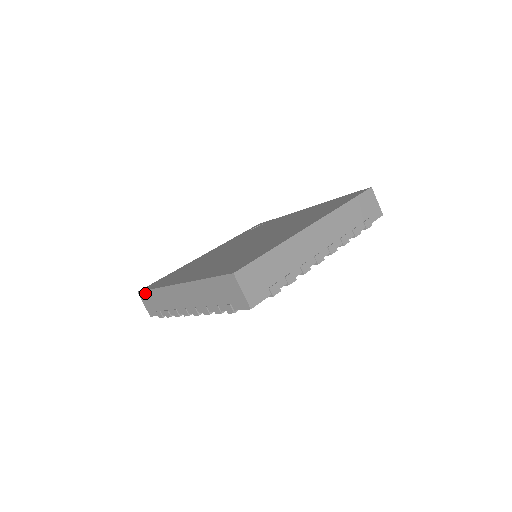
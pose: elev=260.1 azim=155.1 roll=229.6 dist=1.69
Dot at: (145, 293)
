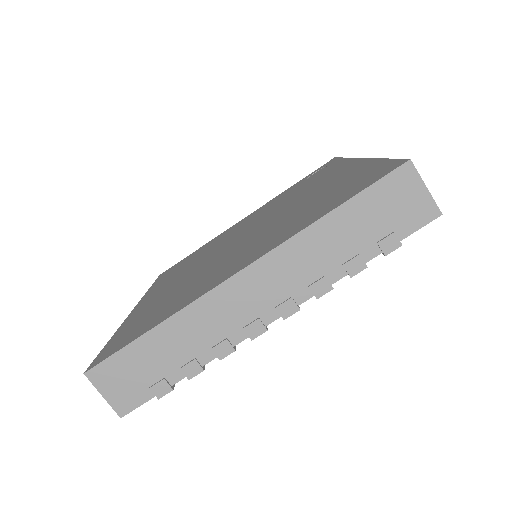
Dot at: occluded
